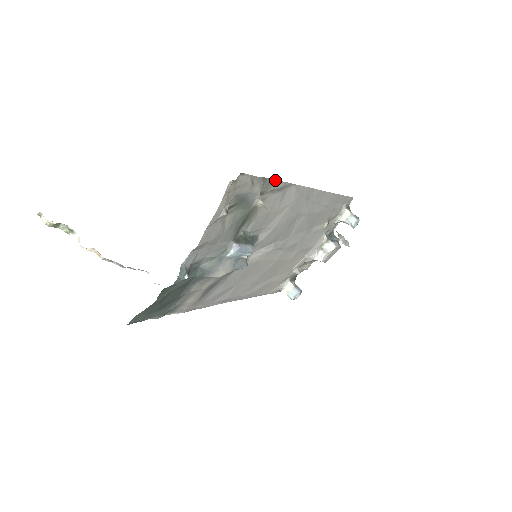
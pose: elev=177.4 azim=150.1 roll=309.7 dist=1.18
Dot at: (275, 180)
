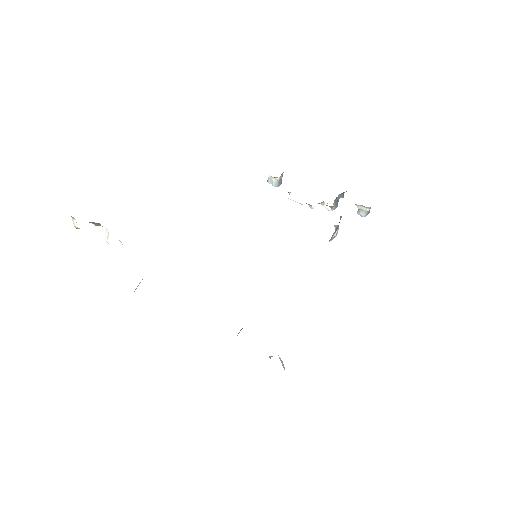
Dot at: occluded
